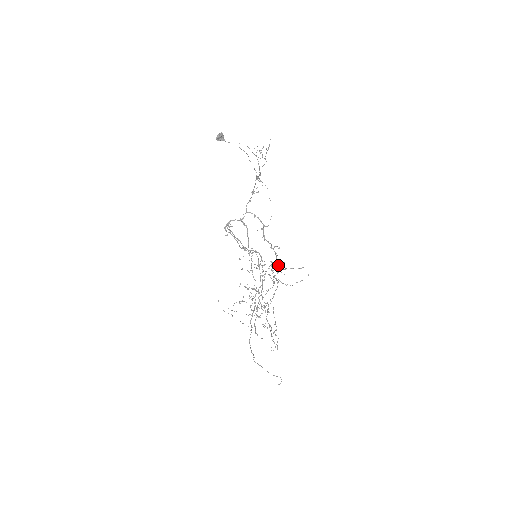
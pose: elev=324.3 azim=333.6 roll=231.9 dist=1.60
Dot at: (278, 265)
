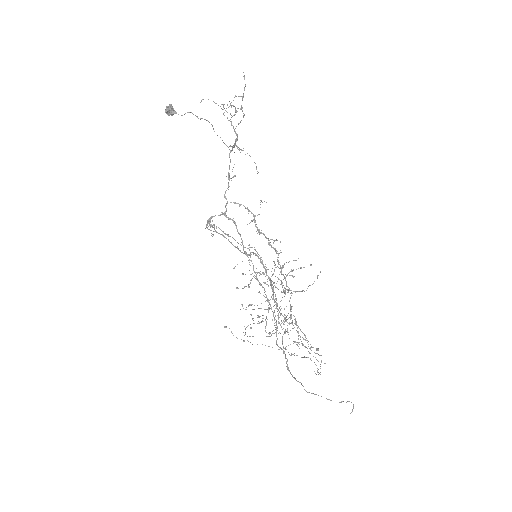
Dot at: (283, 267)
